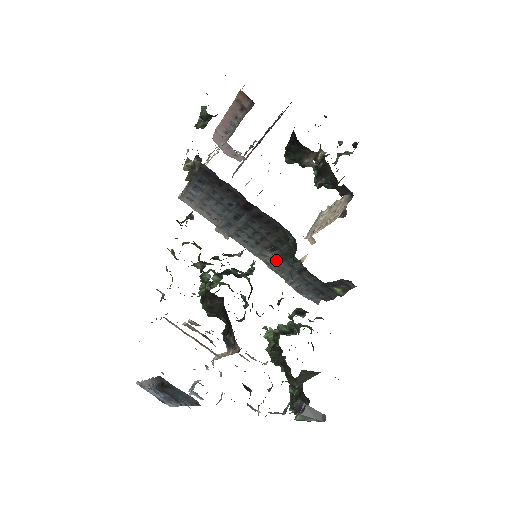
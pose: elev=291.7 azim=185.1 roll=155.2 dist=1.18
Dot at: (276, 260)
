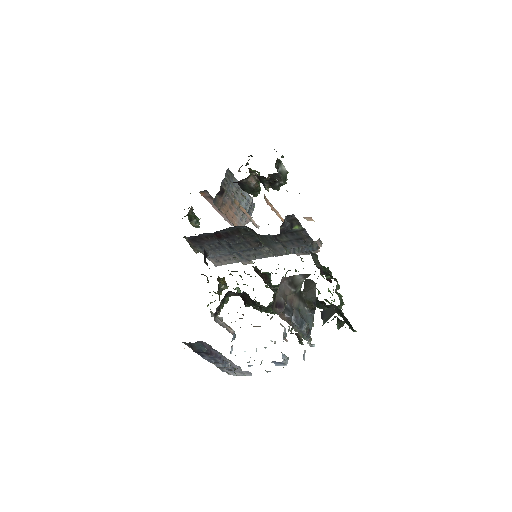
Dot at: (271, 248)
